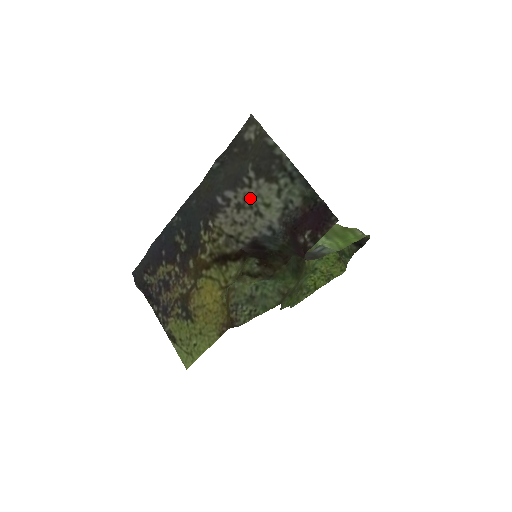
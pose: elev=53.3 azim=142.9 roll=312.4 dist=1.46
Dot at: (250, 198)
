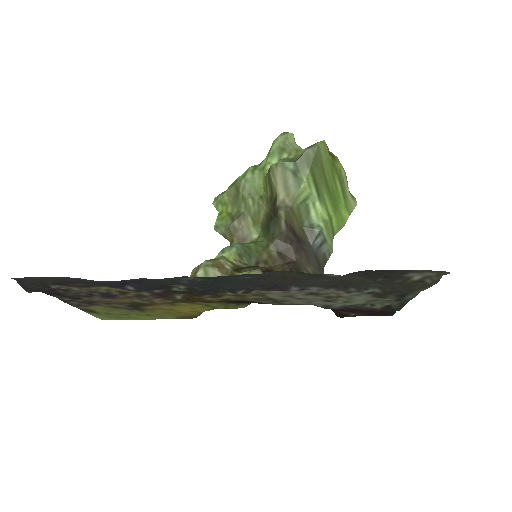
Dot at: (337, 297)
